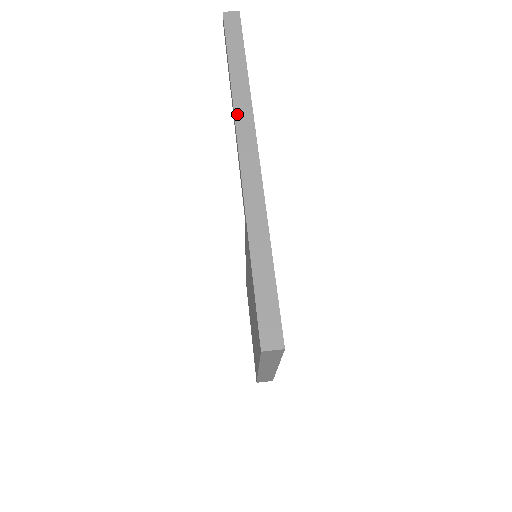
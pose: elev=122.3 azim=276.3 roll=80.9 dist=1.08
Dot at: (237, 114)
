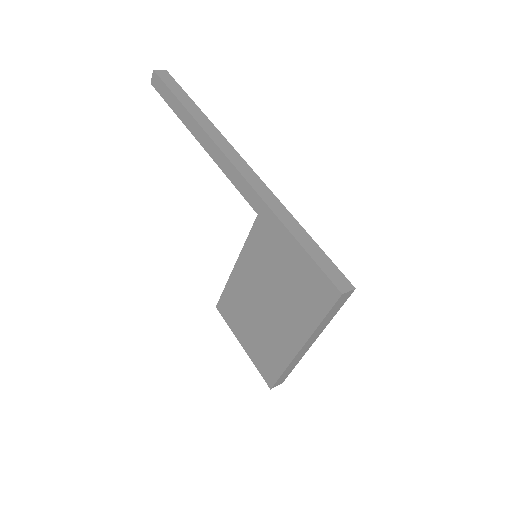
Dot at: (212, 137)
